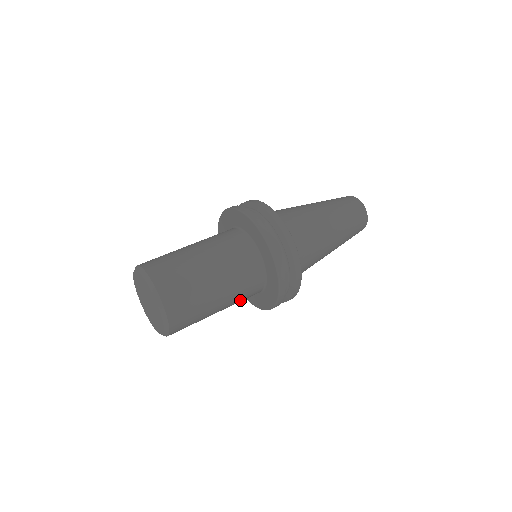
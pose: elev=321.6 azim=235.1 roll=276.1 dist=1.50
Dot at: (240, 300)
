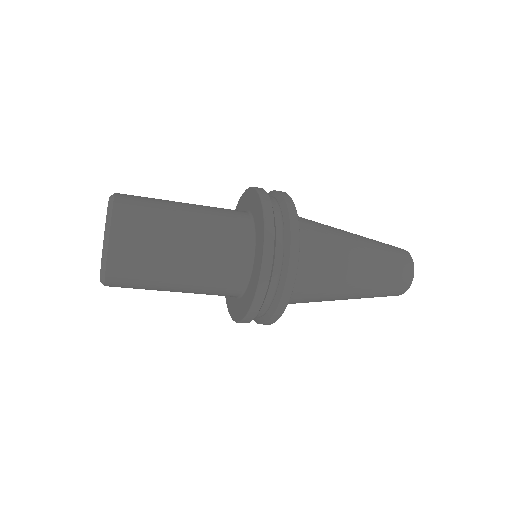
Dot at: (208, 291)
